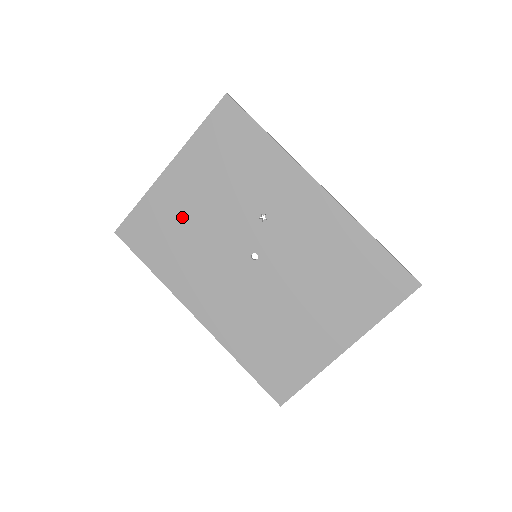
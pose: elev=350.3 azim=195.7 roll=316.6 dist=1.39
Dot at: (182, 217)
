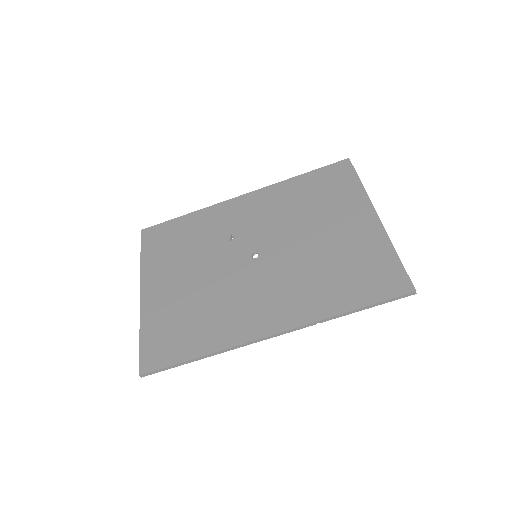
Dot at: (182, 300)
